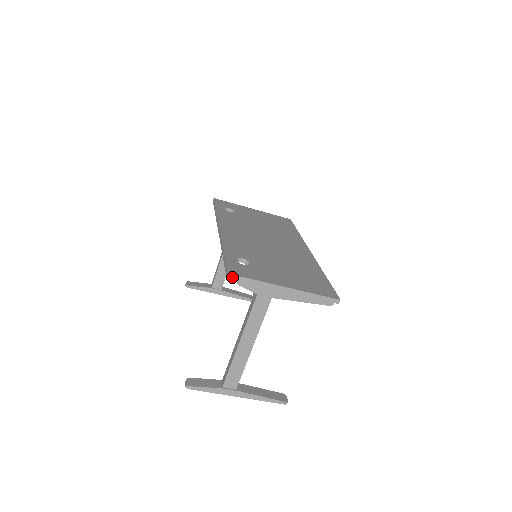
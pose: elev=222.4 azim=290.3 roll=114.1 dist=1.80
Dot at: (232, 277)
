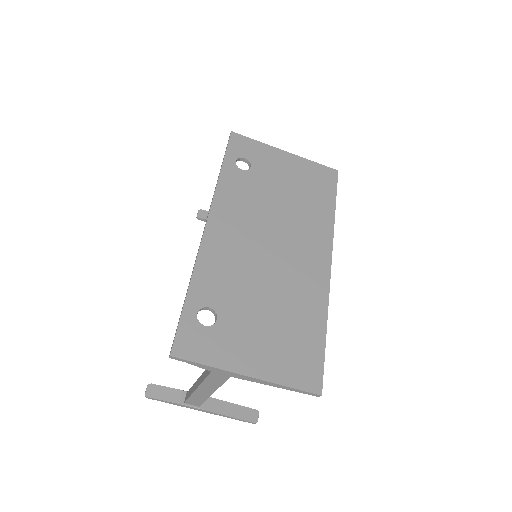
Dot at: (176, 358)
